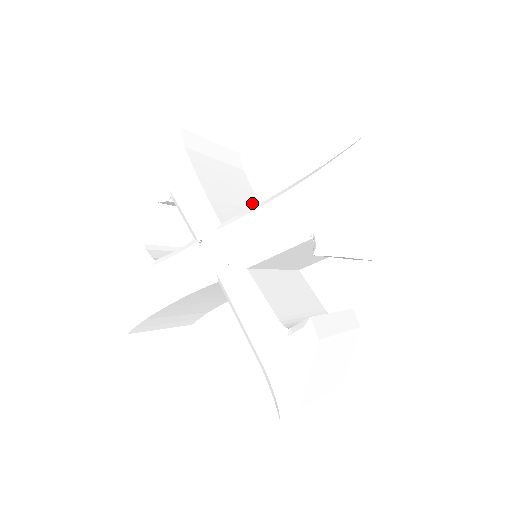
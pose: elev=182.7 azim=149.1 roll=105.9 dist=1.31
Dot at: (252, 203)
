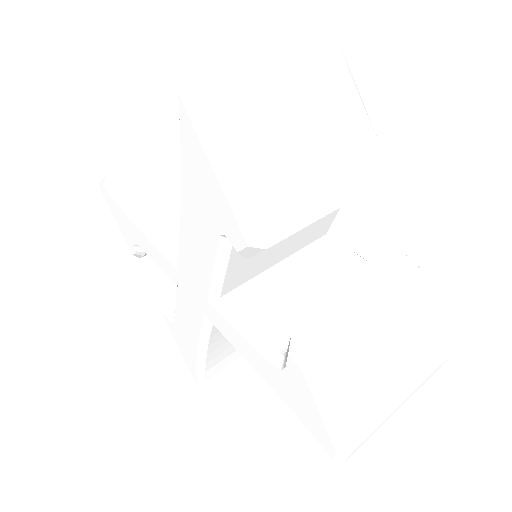
Dot at: occluded
